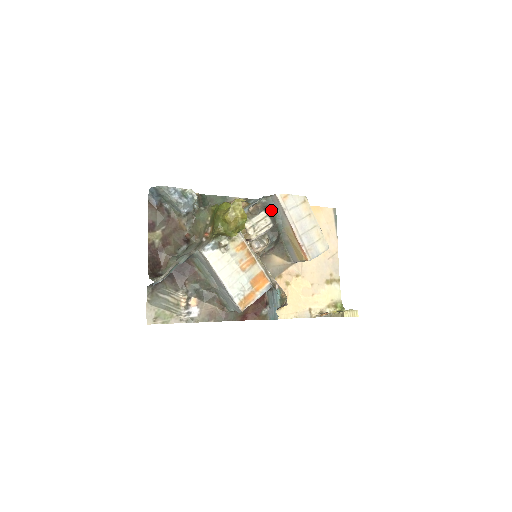
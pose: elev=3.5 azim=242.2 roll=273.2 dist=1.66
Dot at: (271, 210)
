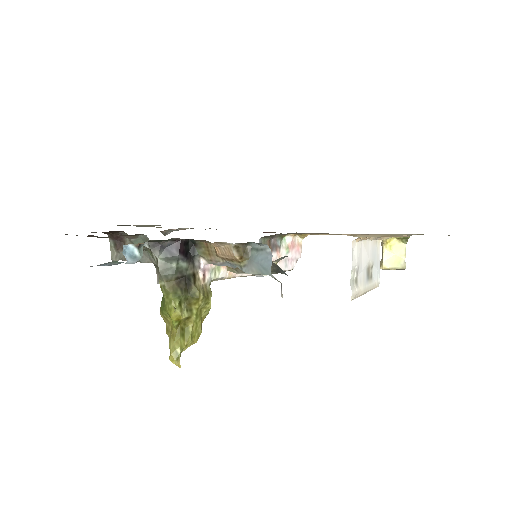
Dot at: (282, 273)
